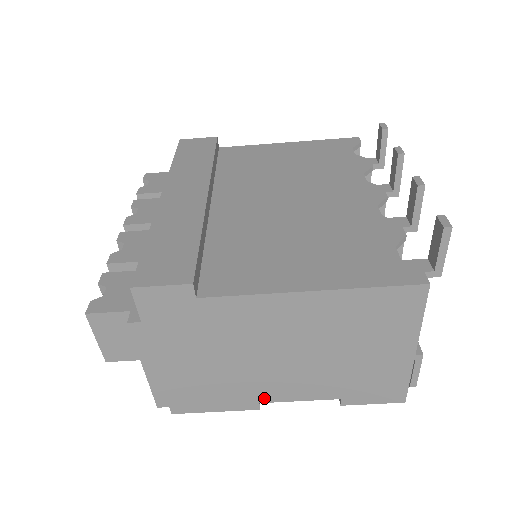
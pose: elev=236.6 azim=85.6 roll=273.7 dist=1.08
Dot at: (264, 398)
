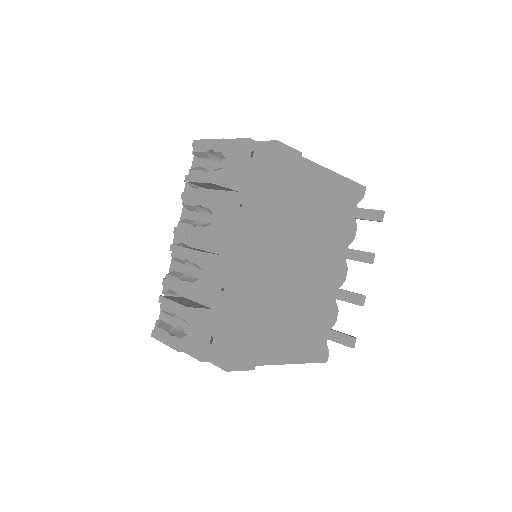
Dot at: occluded
